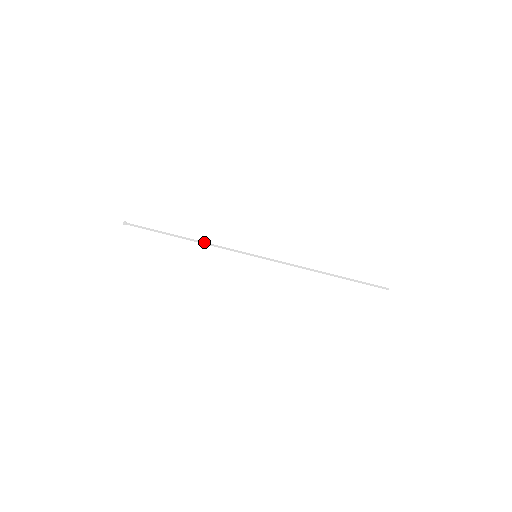
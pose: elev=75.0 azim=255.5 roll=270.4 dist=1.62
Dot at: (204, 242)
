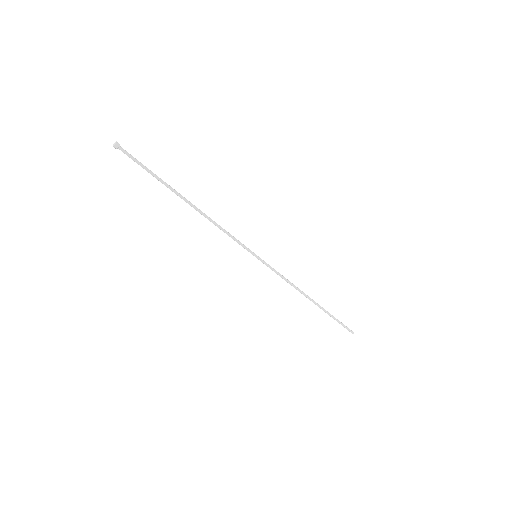
Dot at: (208, 217)
